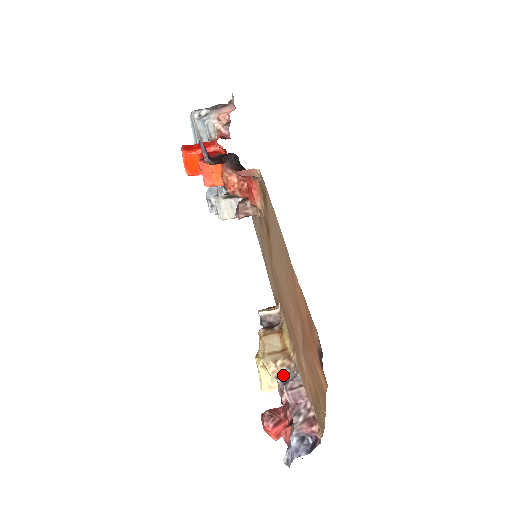
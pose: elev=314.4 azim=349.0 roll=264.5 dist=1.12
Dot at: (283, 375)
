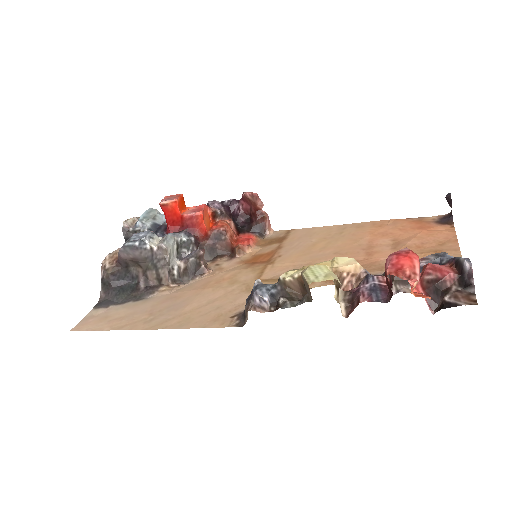
Dot at: occluded
